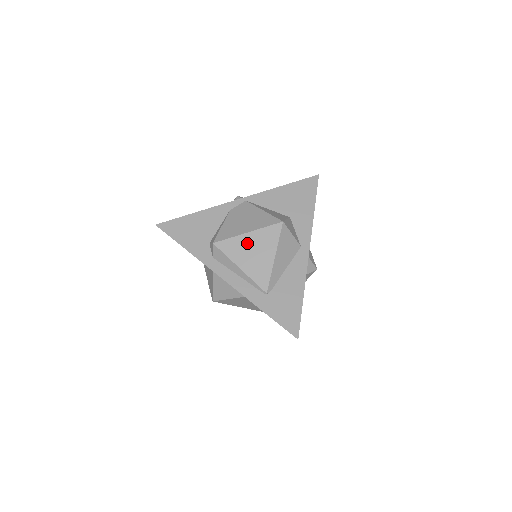
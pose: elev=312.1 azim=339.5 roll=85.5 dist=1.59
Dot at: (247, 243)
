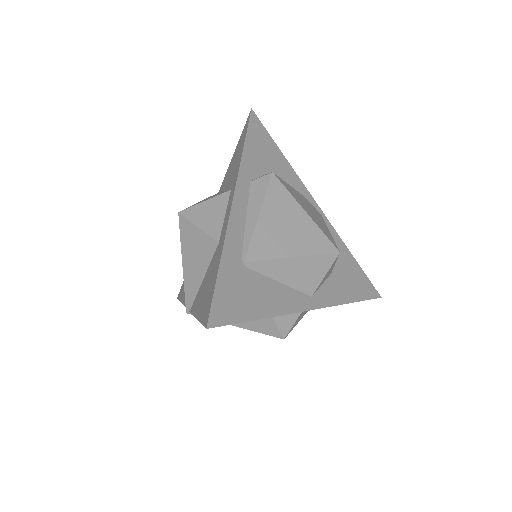
Dot at: (294, 215)
